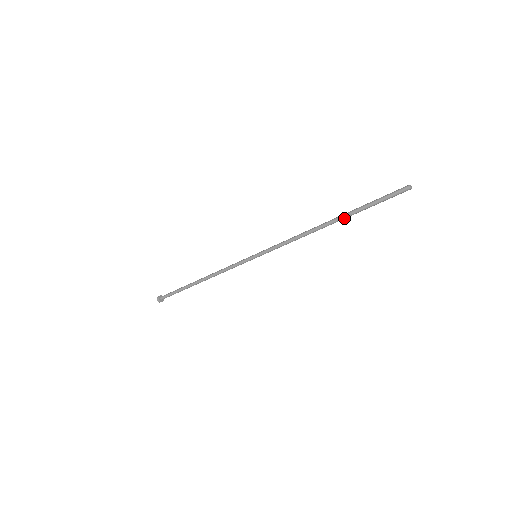
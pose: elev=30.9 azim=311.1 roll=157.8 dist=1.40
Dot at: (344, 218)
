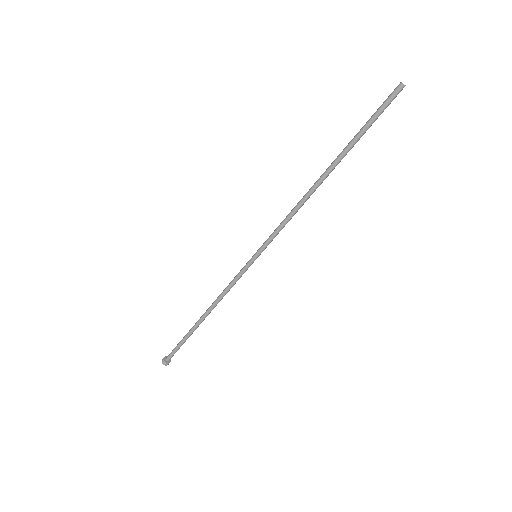
Dot at: occluded
